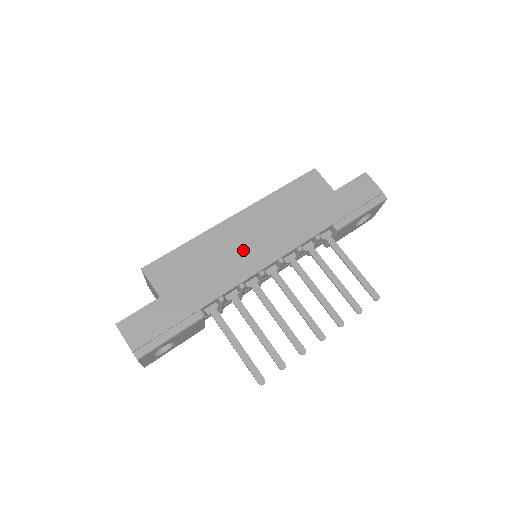
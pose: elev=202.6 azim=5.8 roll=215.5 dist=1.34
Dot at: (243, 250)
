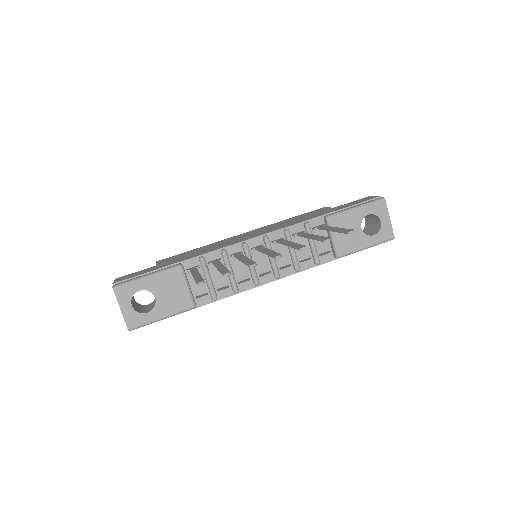
Dot at: occluded
